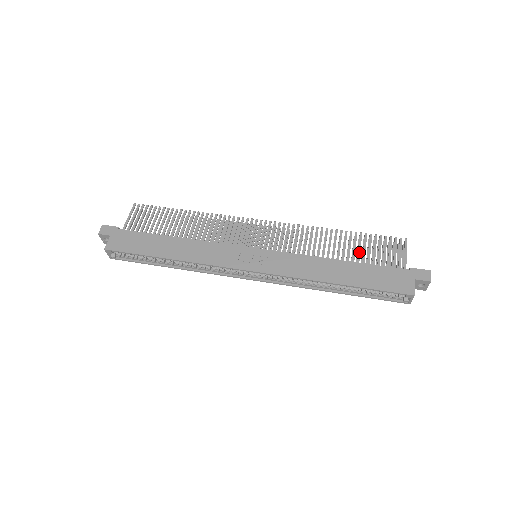
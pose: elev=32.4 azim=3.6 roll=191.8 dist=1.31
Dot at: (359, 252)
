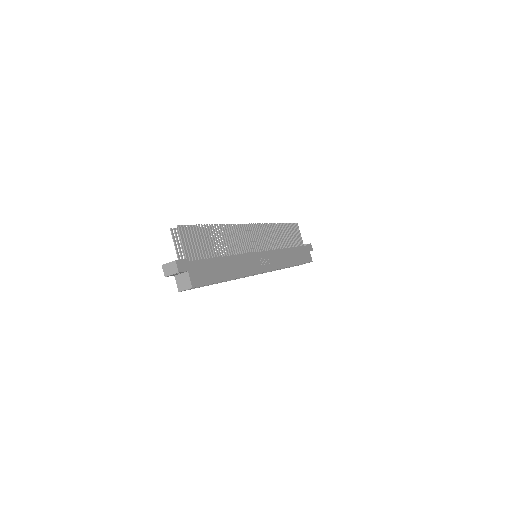
Dot at: (289, 238)
